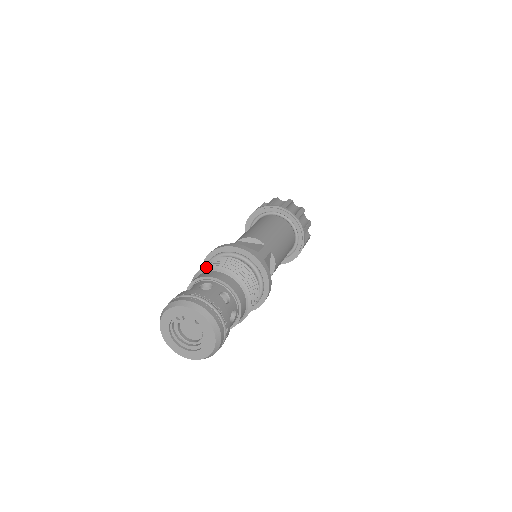
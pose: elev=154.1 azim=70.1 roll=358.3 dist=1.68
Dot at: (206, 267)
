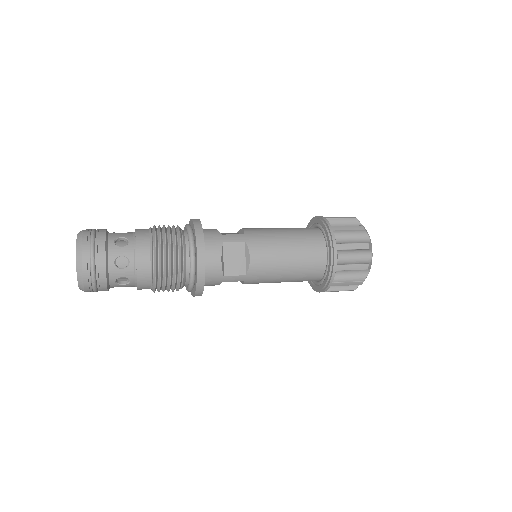
Dot at: occluded
